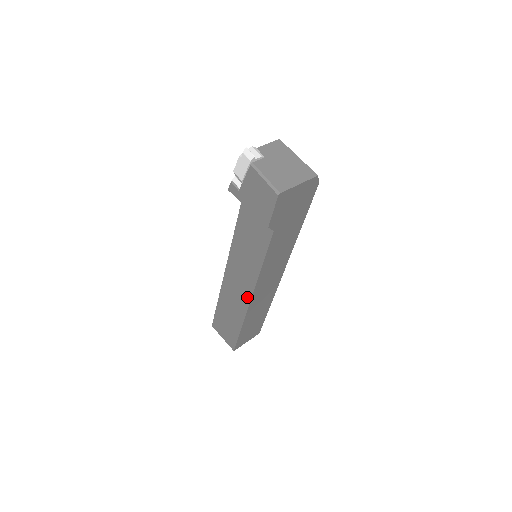
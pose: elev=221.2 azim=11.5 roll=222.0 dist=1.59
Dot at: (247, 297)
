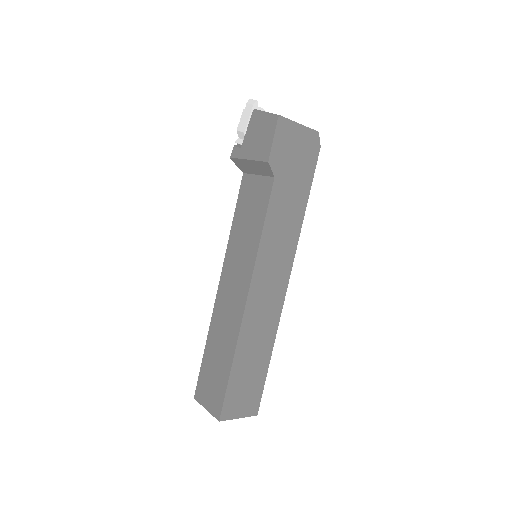
Dot at: (242, 299)
